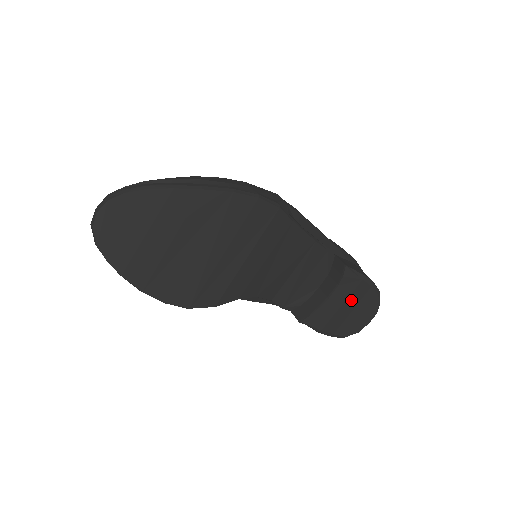
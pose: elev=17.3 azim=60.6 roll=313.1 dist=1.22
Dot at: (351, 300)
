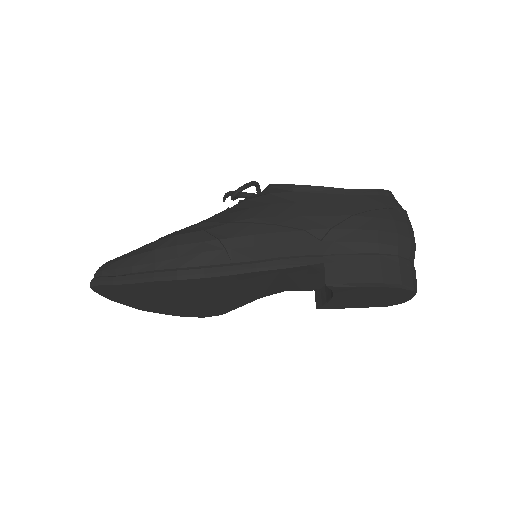
Dot at: (364, 295)
